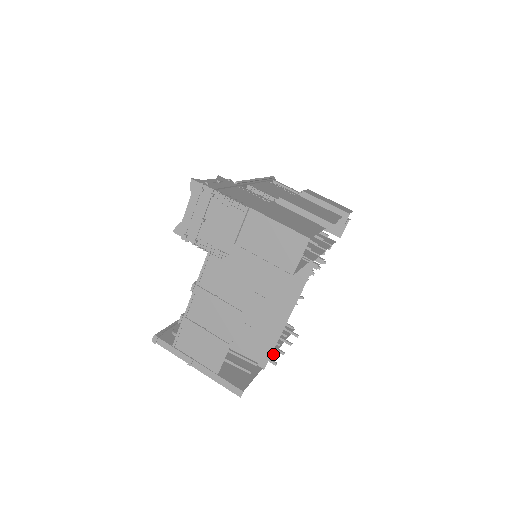
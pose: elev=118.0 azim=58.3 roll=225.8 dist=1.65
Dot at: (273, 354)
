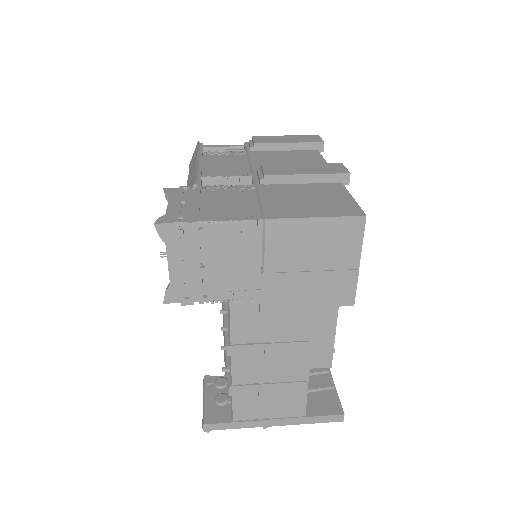
Dot at: occluded
